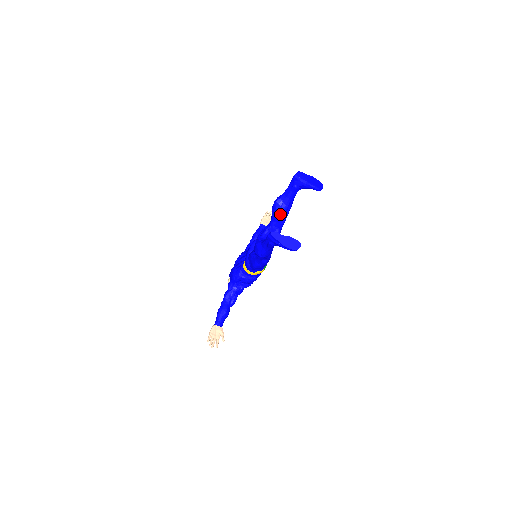
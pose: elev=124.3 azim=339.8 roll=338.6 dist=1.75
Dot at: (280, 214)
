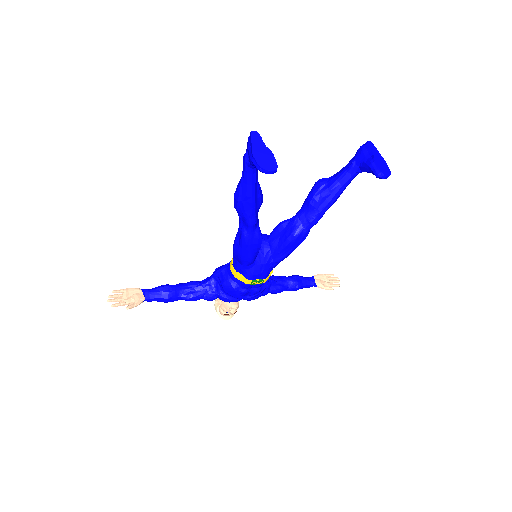
Dot at: (313, 197)
